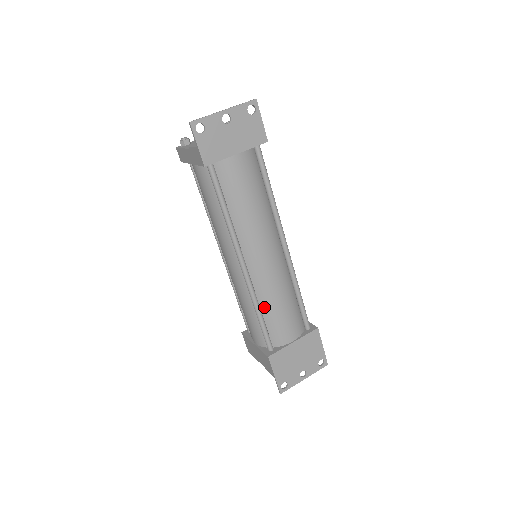
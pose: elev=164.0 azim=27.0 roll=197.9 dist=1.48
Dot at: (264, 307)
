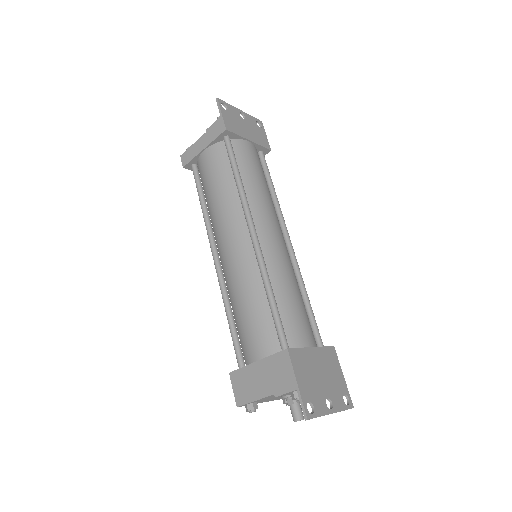
Dot at: (275, 290)
